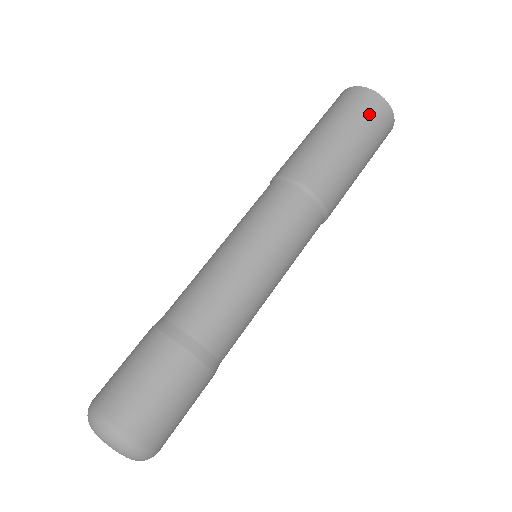
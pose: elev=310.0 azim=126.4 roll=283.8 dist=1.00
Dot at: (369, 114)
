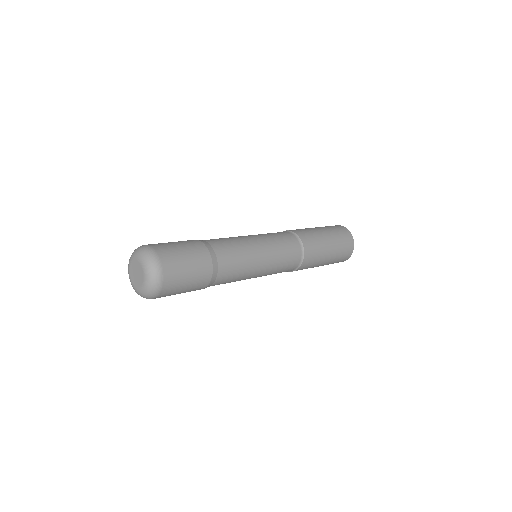
Dot at: (341, 258)
